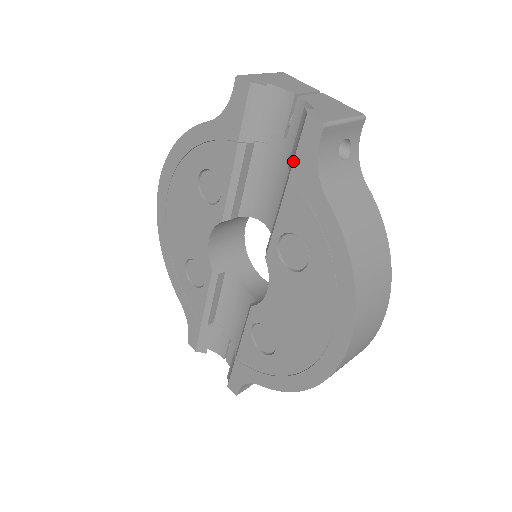
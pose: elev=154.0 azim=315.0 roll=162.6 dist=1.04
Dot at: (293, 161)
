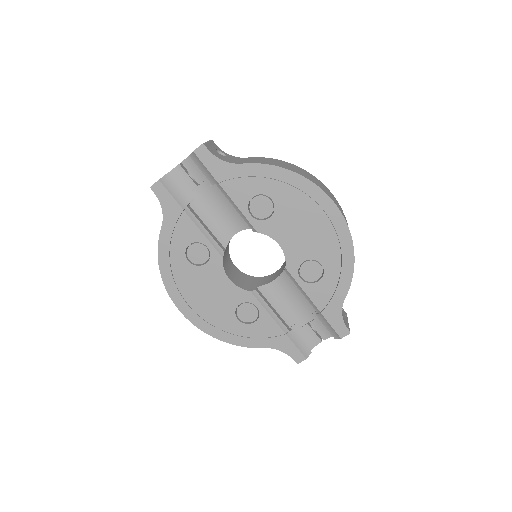
Dot at: (211, 175)
